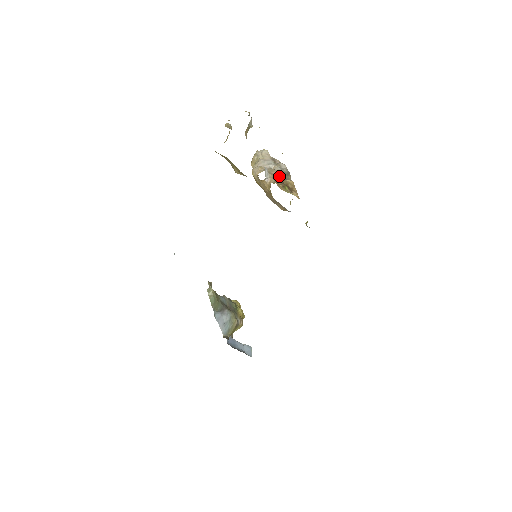
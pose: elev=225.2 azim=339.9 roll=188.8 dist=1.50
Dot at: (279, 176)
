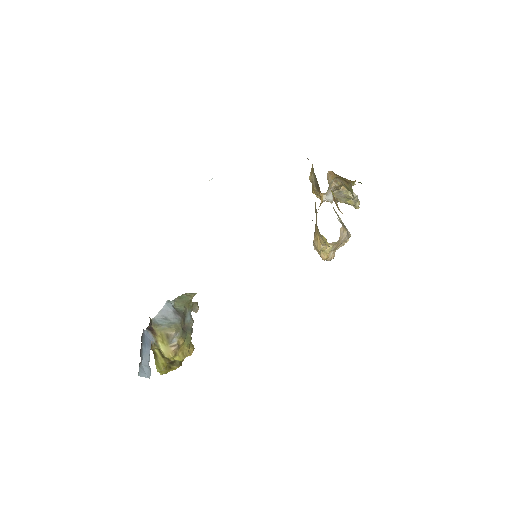
Dot at: occluded
